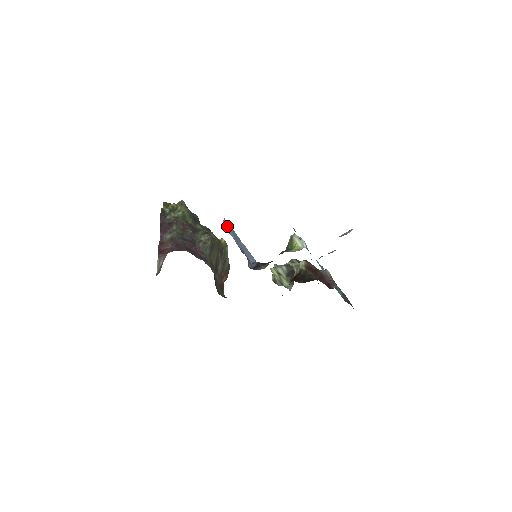
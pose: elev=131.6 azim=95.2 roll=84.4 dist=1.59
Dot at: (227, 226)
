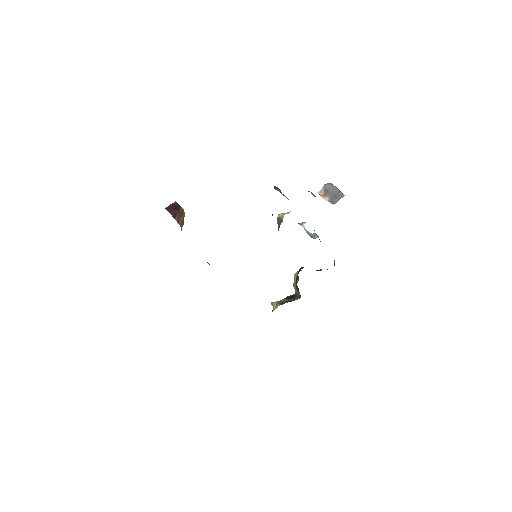
Dot at: occluded
